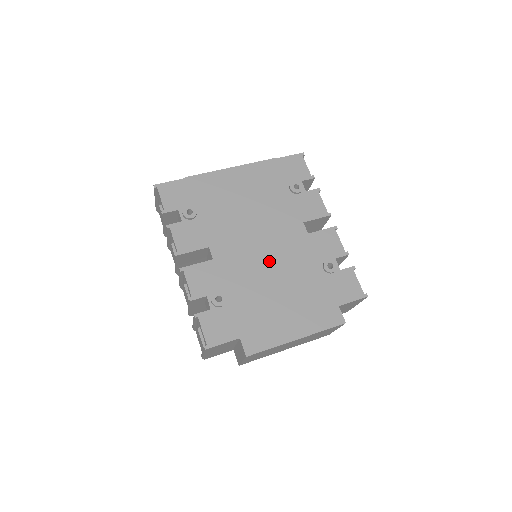
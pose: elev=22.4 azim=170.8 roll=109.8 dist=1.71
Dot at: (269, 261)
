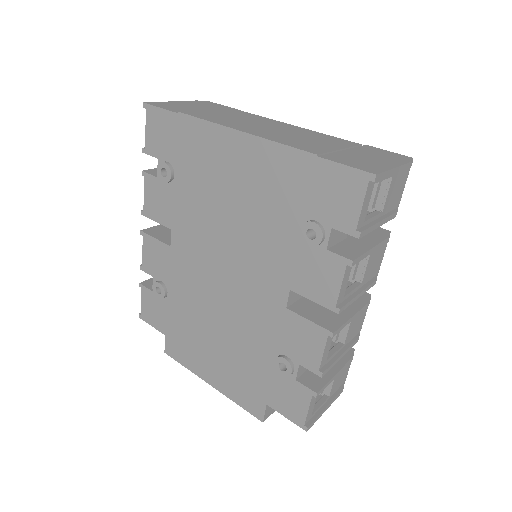
Dot at: (222, 297)
